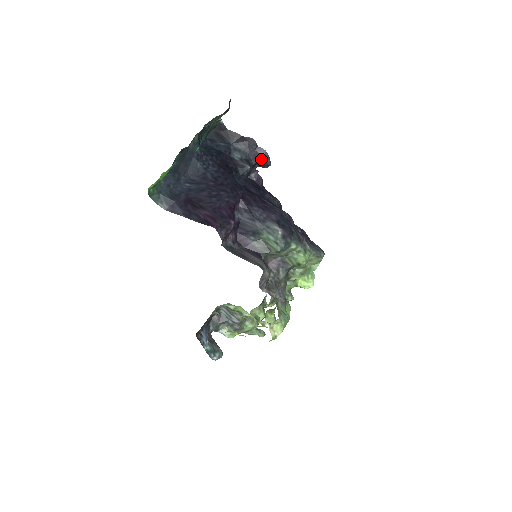
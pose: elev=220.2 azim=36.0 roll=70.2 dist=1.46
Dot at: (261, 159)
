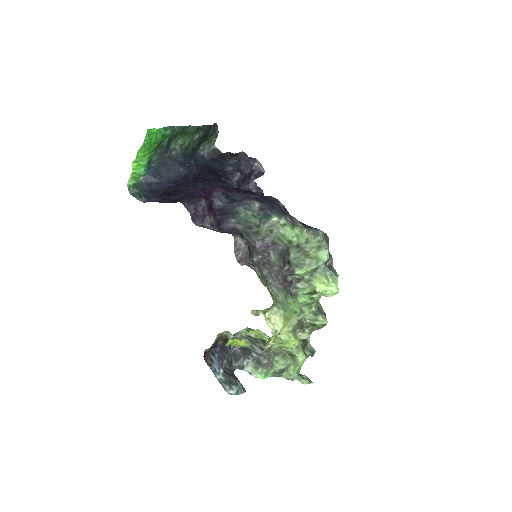
Dot at: (254, 168)
